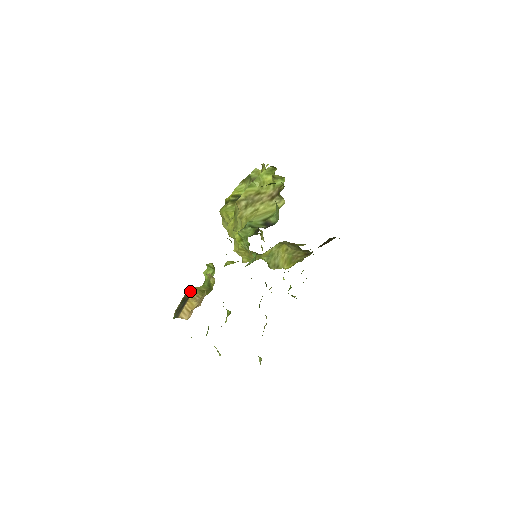
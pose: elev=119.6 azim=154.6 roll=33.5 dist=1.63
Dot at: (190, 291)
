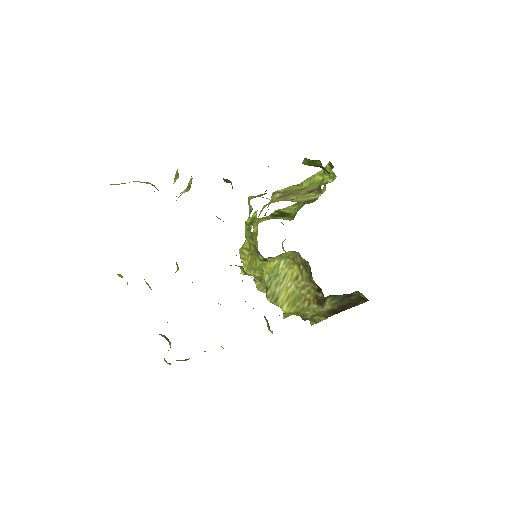
Dot at: occluded
